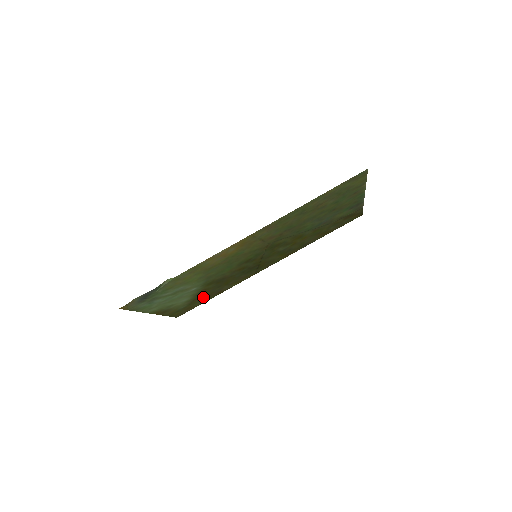
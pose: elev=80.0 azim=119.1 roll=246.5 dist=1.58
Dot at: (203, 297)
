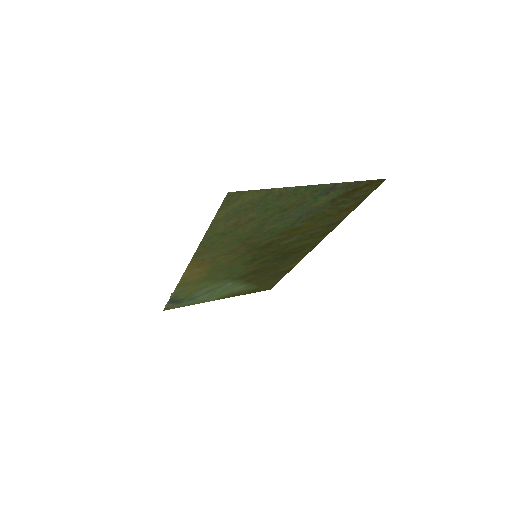
Dot at: (267, 279)
